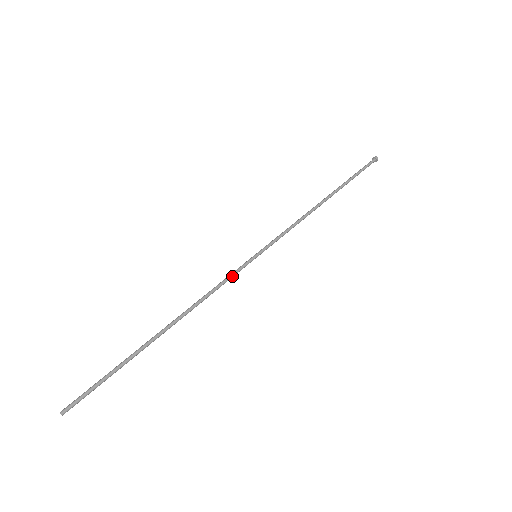
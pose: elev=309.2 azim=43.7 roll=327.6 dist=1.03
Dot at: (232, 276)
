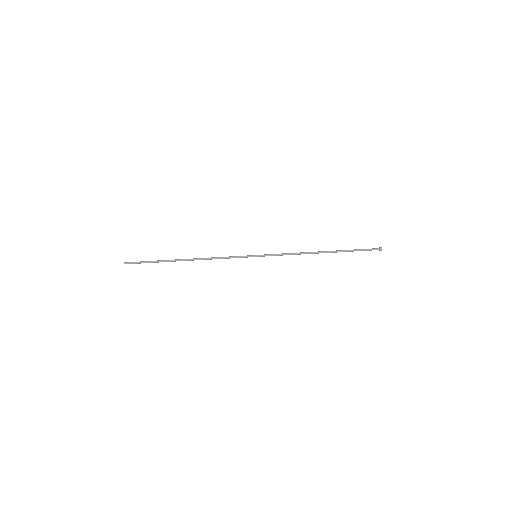
Dot at: (235, 257)
